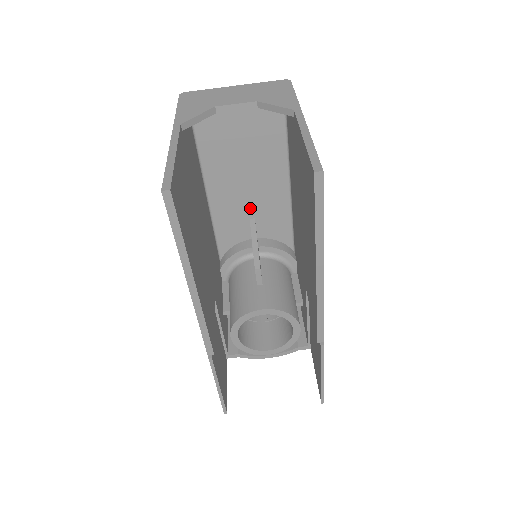
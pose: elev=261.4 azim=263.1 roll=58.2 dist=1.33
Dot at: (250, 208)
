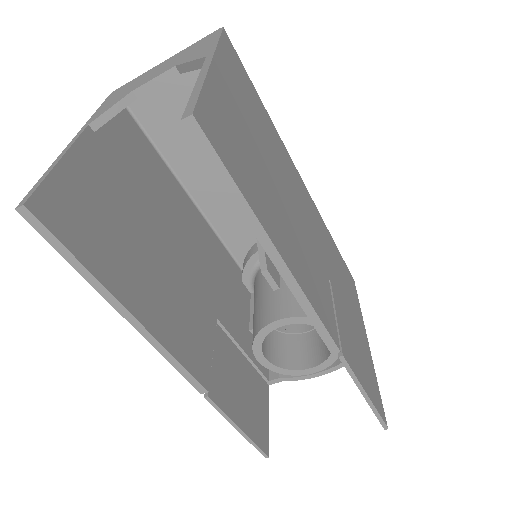
Dot at: occluded
